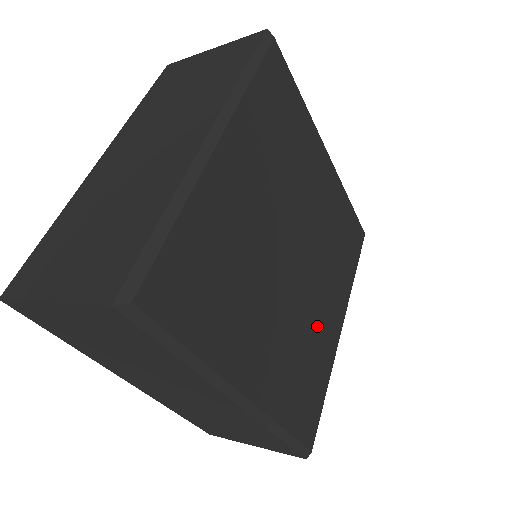
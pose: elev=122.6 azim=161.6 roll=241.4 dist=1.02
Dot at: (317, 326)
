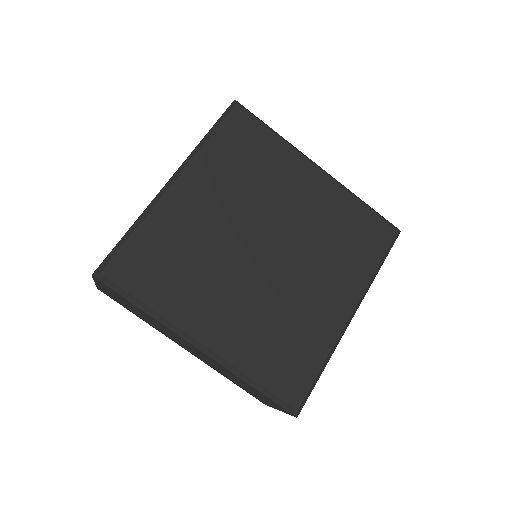
Dot at: (305, 307)
